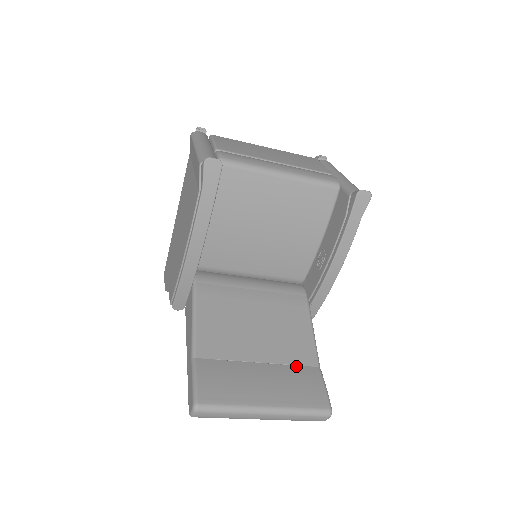
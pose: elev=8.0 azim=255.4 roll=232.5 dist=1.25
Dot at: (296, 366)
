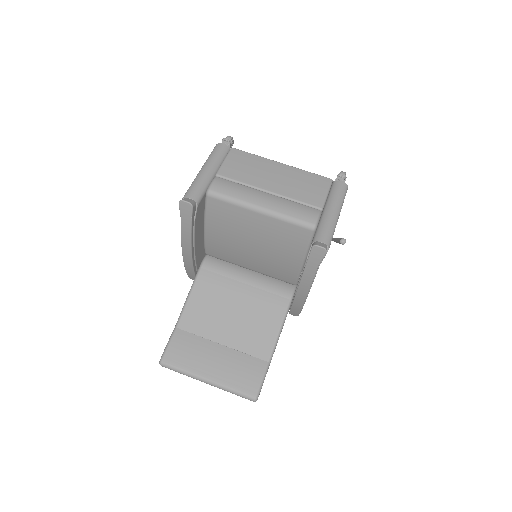
Dot at: (249, 356)
